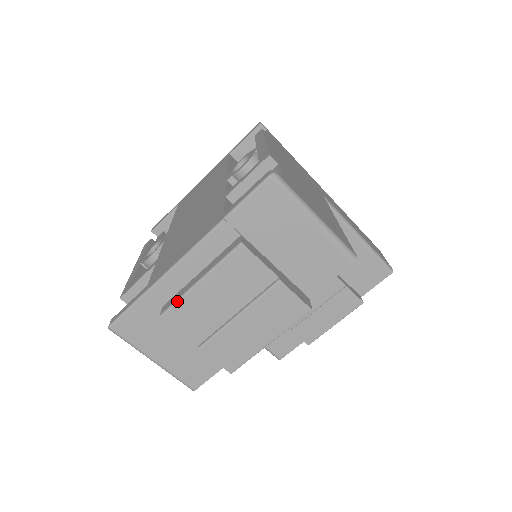
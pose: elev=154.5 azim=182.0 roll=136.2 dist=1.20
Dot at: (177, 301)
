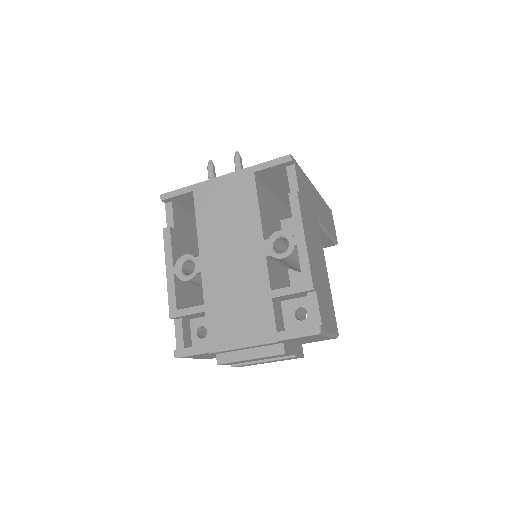
Dot at: (231, 362)
